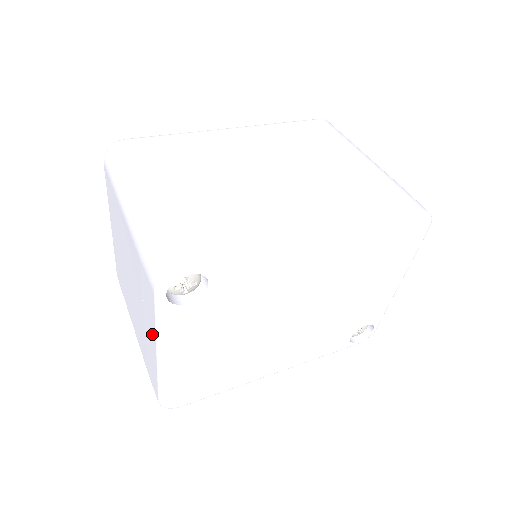
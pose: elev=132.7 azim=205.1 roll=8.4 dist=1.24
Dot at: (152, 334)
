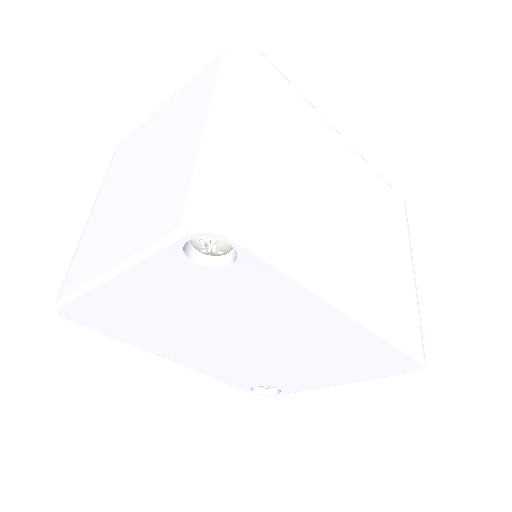
Dot at: (126, 249)
